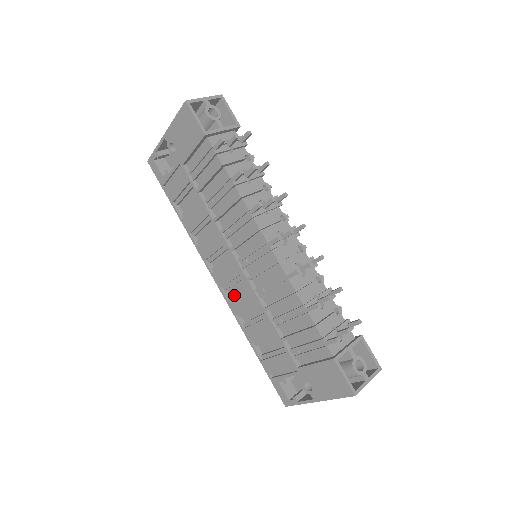
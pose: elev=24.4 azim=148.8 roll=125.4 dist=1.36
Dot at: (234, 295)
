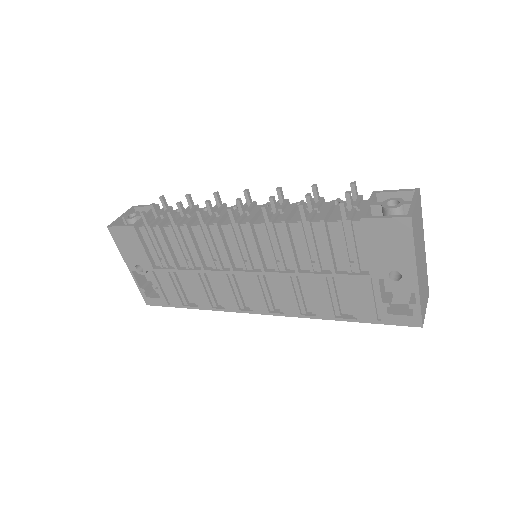
Dot at: (280, 302)
